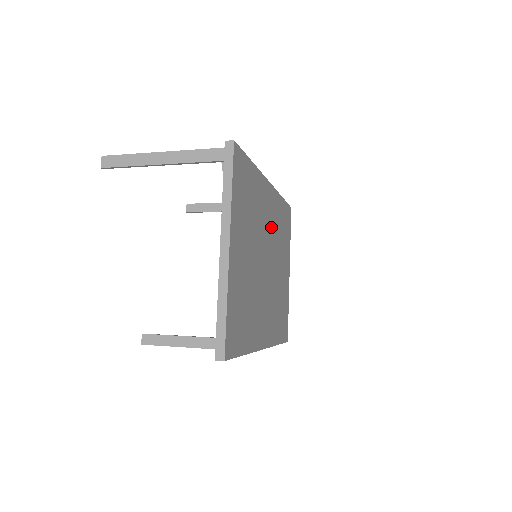
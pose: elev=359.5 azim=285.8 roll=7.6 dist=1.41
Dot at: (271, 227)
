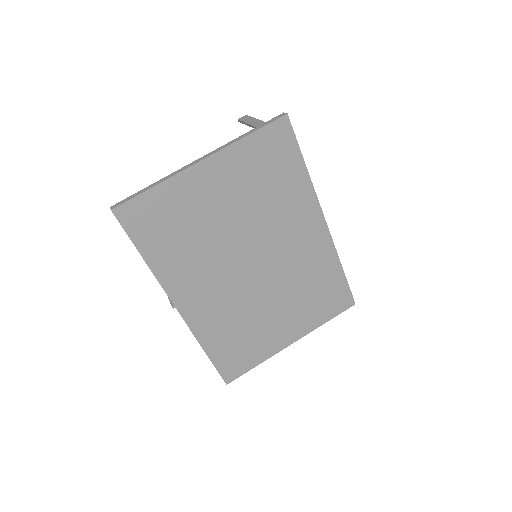
Dot at: (293, 255)
